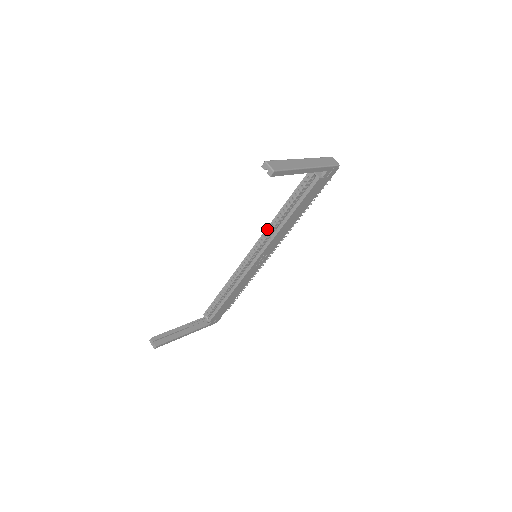
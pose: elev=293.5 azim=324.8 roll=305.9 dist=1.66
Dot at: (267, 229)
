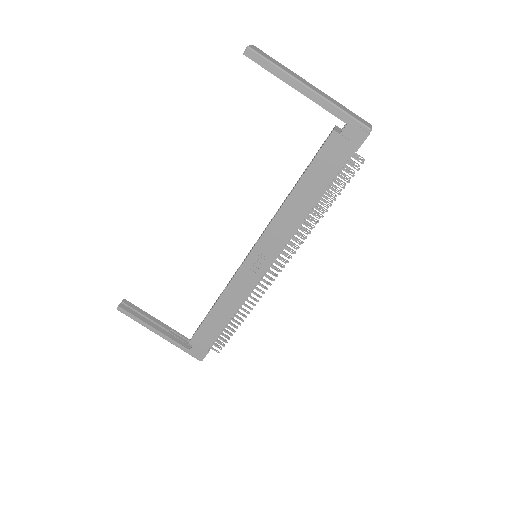
Dot at: (275, 214)
